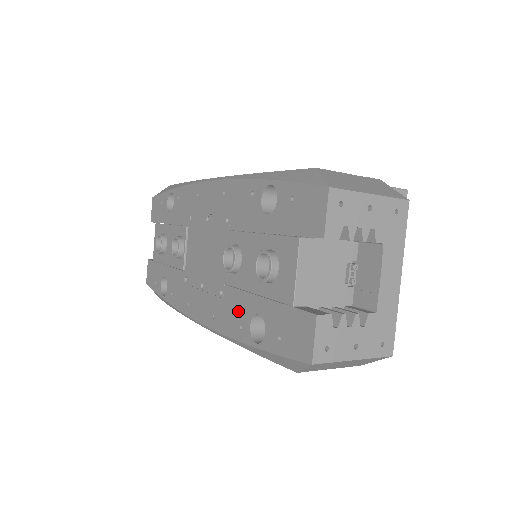
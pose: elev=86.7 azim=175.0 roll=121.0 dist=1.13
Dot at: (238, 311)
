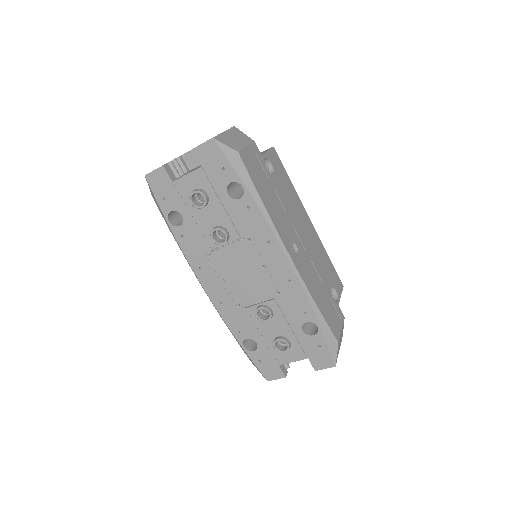
Dot at: (244, 326)
